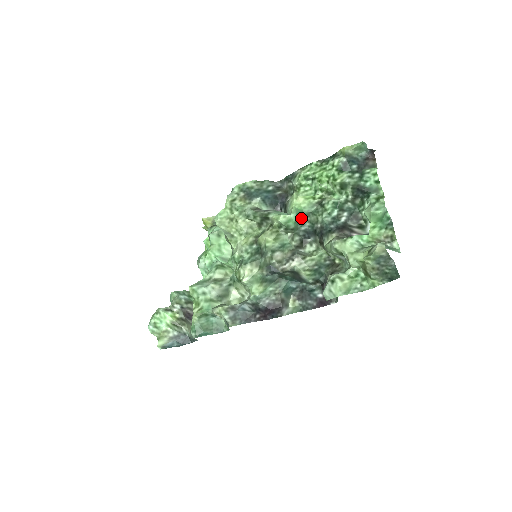
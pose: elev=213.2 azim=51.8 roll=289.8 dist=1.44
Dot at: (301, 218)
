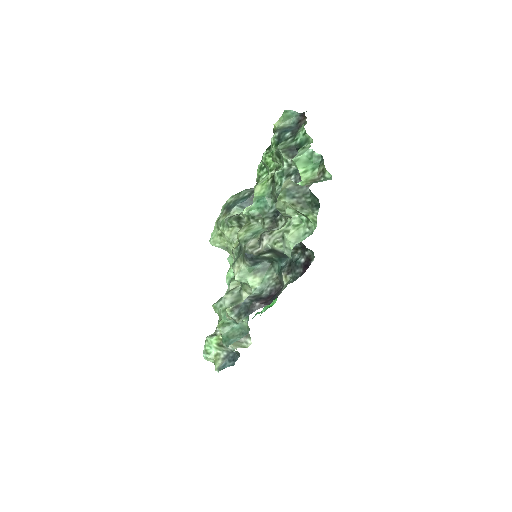
Dot at: (265, 203)
